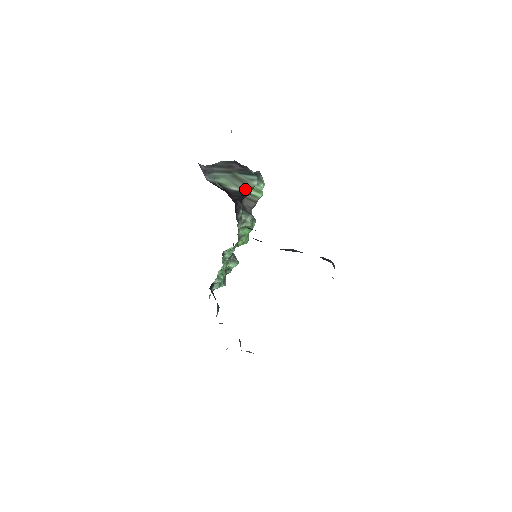
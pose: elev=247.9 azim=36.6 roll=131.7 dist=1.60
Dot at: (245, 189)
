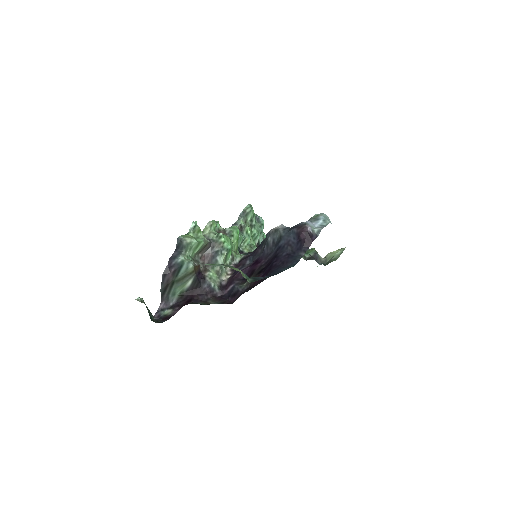
Dot at: (193, 274)
